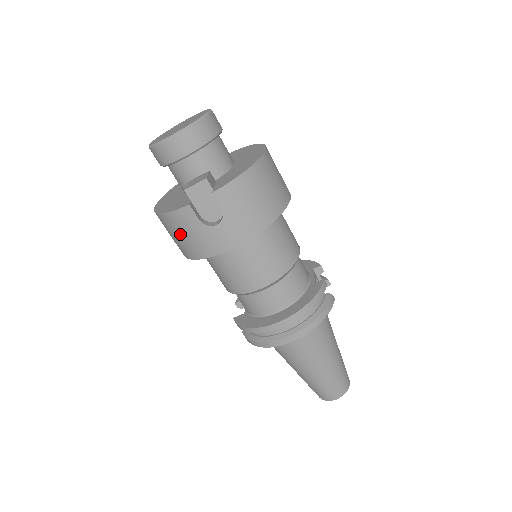
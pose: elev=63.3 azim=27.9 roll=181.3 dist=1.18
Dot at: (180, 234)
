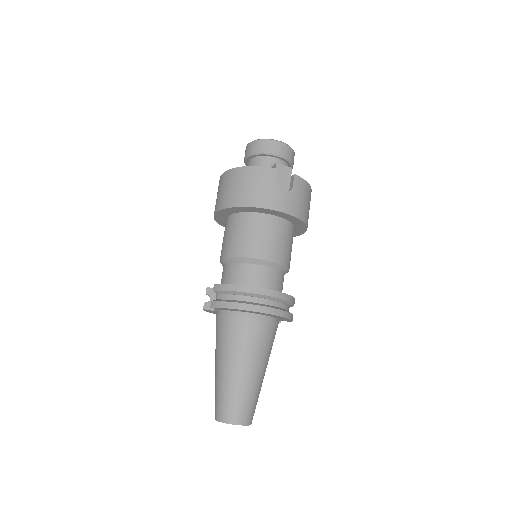
Dot at: (251, 184)
